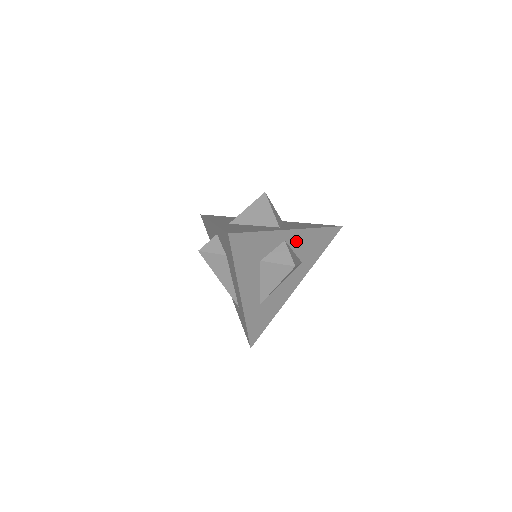
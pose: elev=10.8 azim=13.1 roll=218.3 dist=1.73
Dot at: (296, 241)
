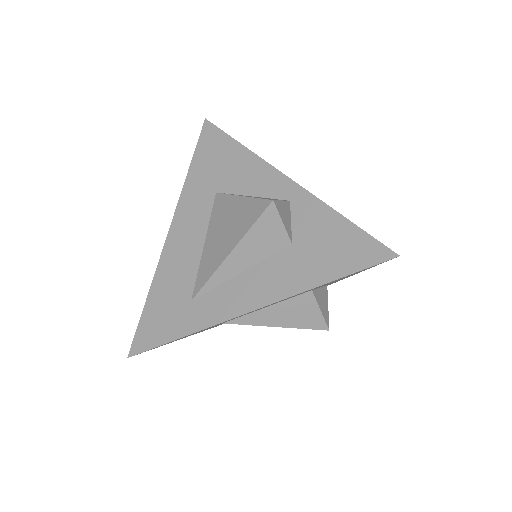
Dot at: occluded
